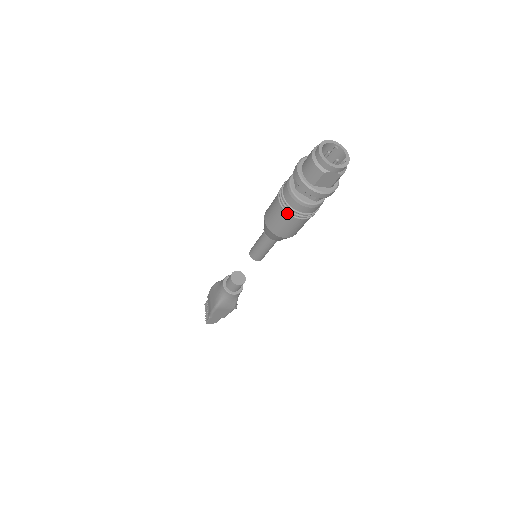
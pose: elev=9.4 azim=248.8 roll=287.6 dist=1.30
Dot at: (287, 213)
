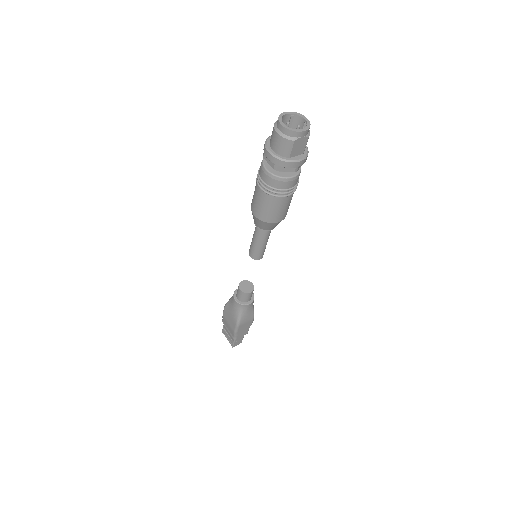
Dot at: (274, 196)
